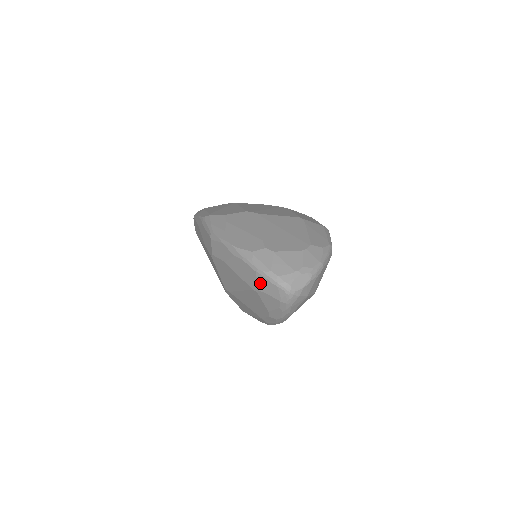
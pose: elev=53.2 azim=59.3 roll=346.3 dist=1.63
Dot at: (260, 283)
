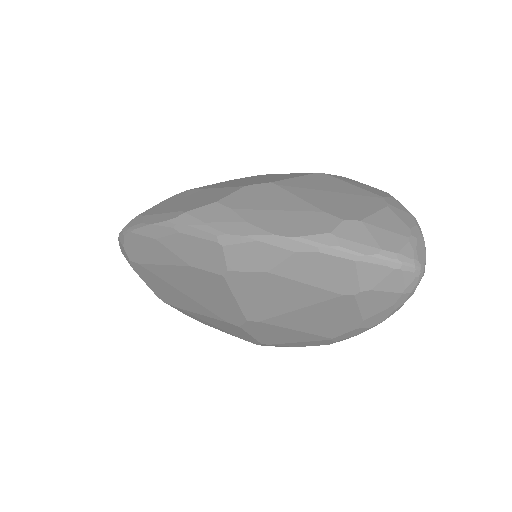
Dot at: (364, 278)
